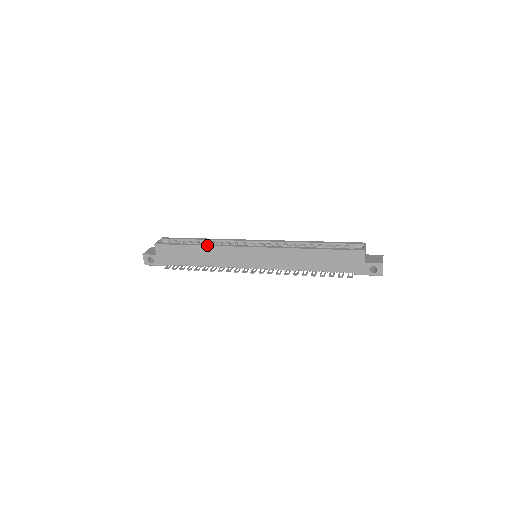
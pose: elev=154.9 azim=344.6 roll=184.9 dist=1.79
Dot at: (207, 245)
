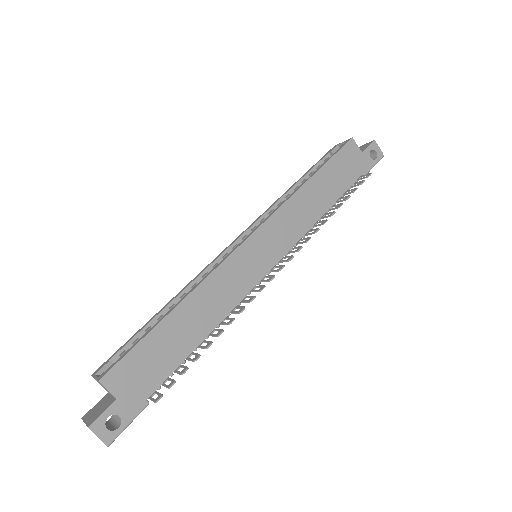
Dot at: (189, 292)
